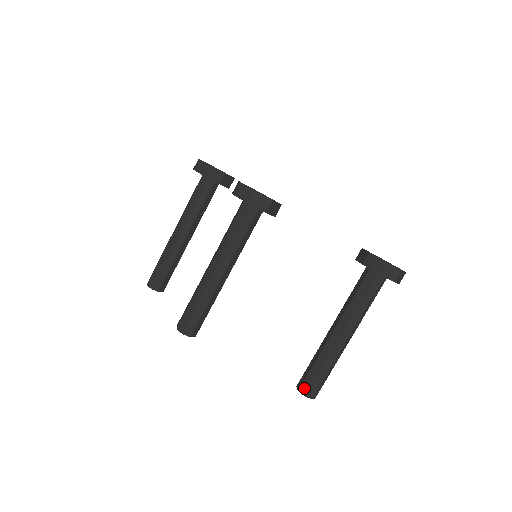
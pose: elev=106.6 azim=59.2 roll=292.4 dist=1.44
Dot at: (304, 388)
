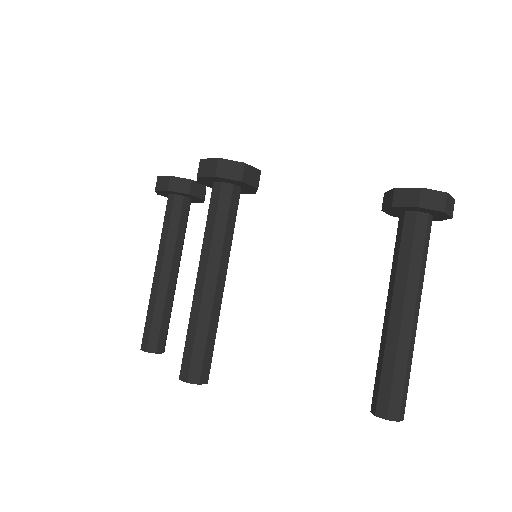
Dot at: (381, 408)
